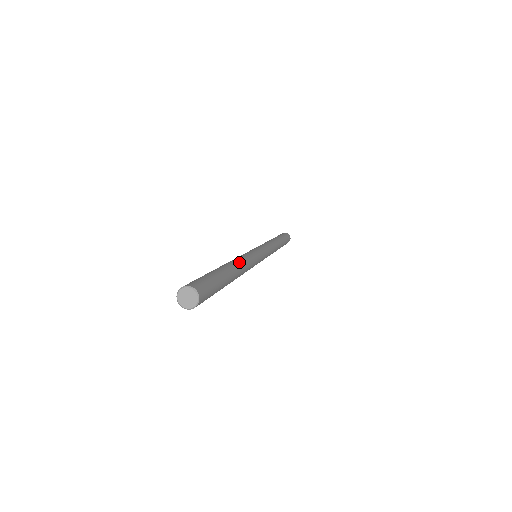
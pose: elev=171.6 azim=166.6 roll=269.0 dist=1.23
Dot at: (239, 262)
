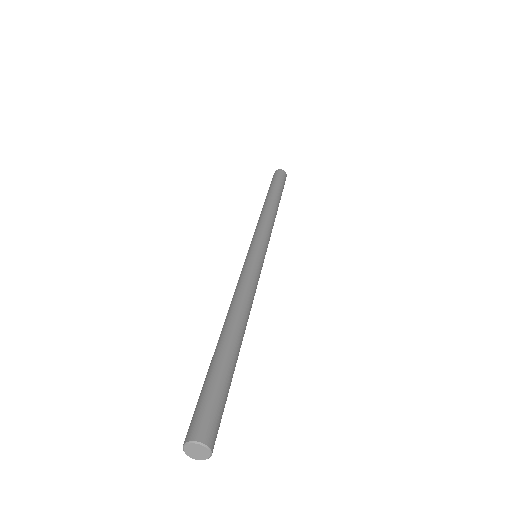
Dot at: (238, 309)
